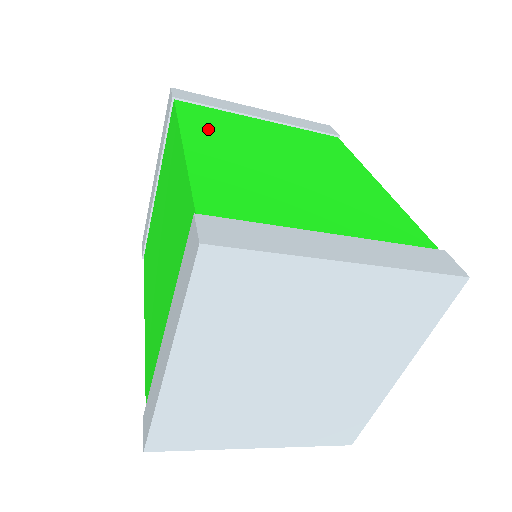
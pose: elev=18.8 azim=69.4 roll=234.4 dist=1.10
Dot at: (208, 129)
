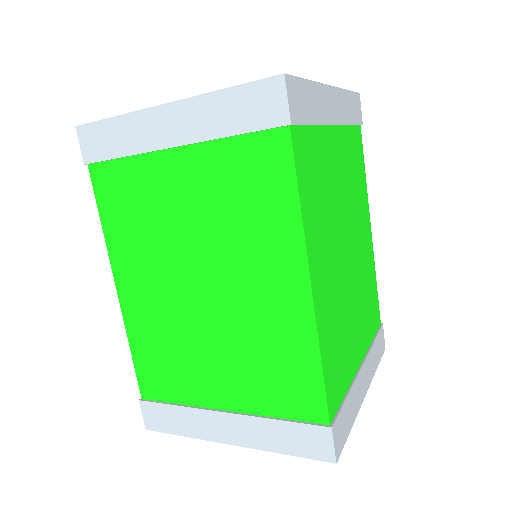
Dot at: (127, 237)
